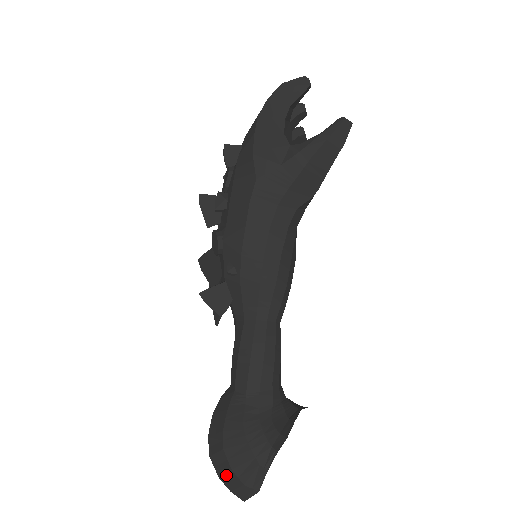
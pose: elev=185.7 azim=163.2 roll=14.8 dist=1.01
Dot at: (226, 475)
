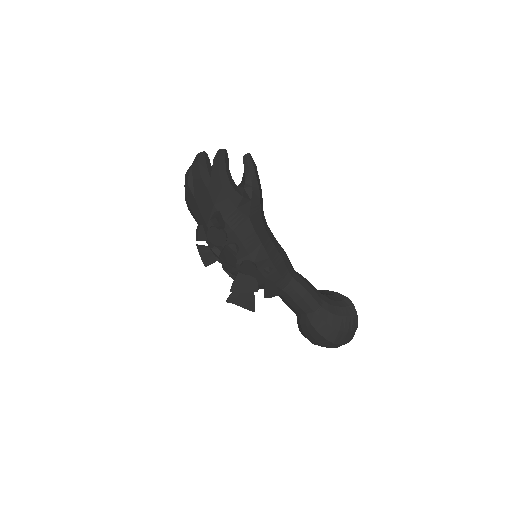
Dot at: (346, 338)
